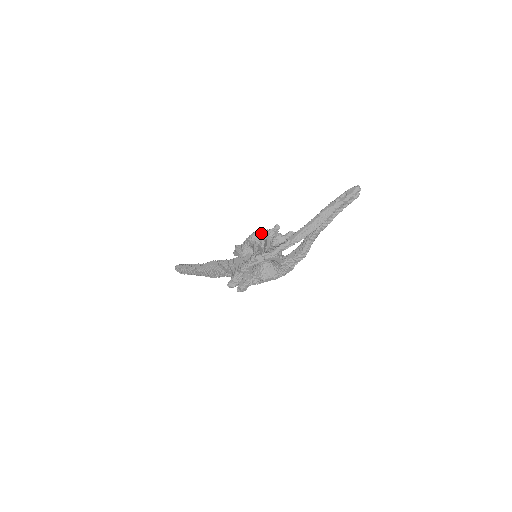
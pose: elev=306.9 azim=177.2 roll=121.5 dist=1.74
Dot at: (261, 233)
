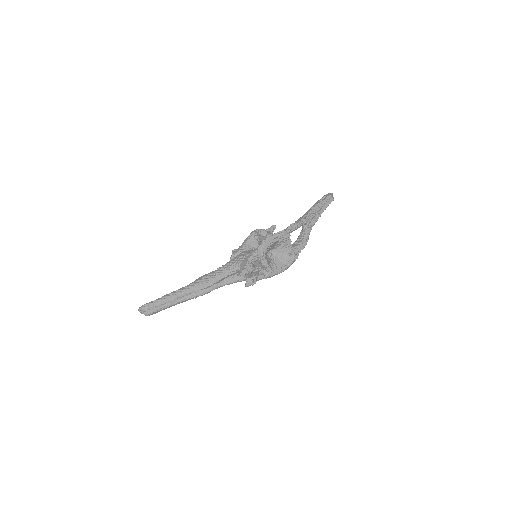
Dot at: (261, 231)
